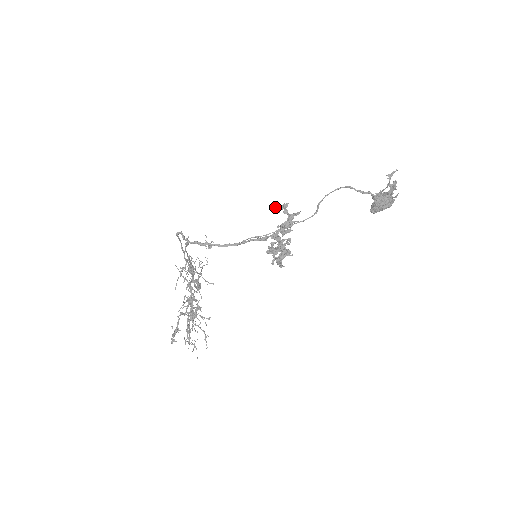
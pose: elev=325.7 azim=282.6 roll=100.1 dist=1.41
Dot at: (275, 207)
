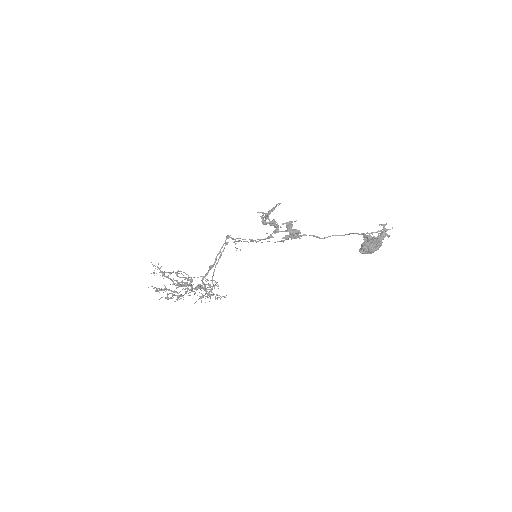
Dot at: occluded
